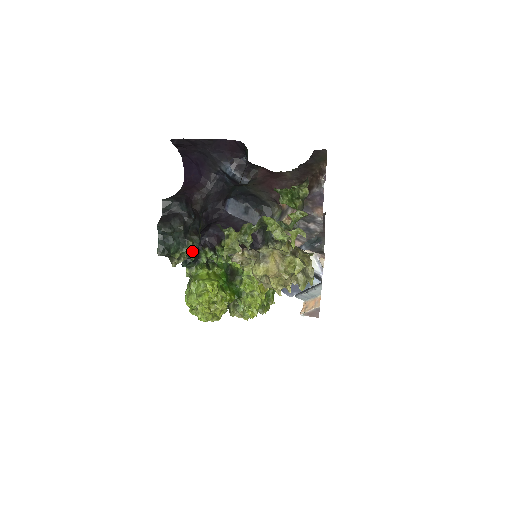
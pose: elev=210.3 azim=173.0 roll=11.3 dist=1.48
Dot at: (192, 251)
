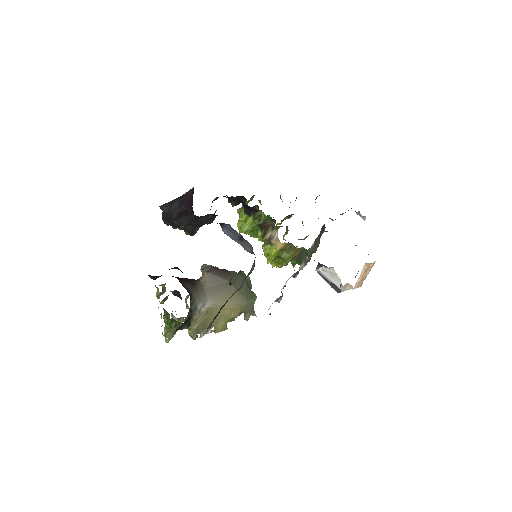
Dot at: occluded
